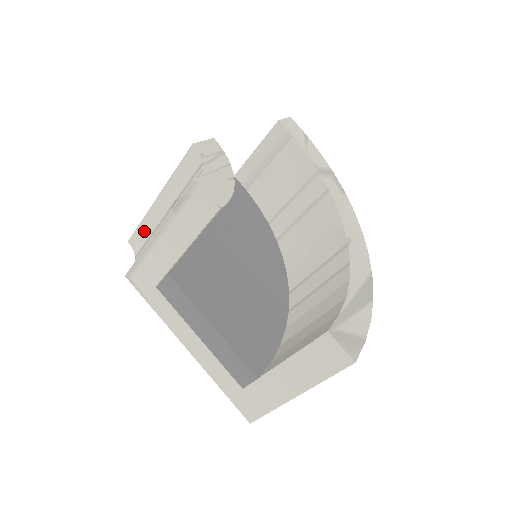
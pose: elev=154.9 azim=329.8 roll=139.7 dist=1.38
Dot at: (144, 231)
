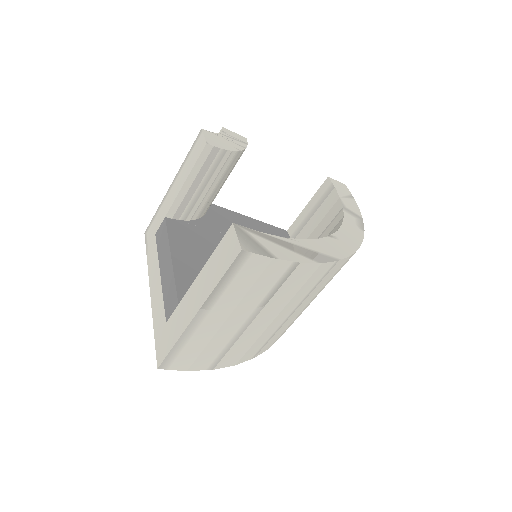
Dot at: occluded
